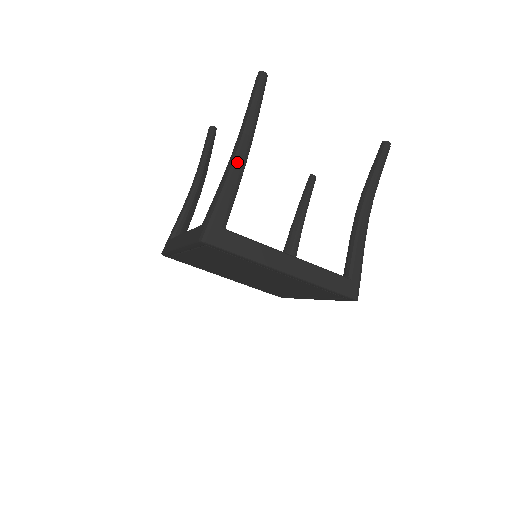
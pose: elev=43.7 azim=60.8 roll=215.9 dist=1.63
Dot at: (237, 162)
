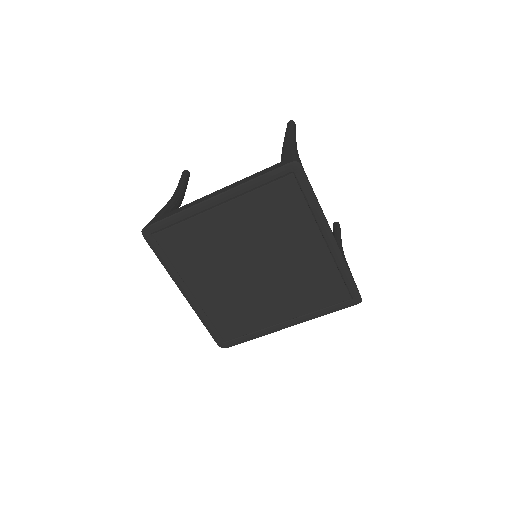
Dot at: (171, 199)
